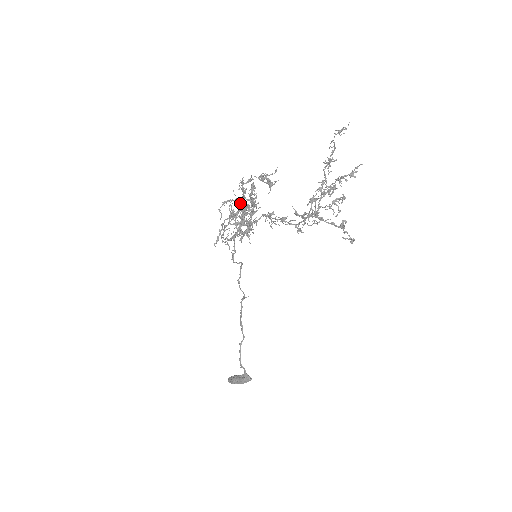
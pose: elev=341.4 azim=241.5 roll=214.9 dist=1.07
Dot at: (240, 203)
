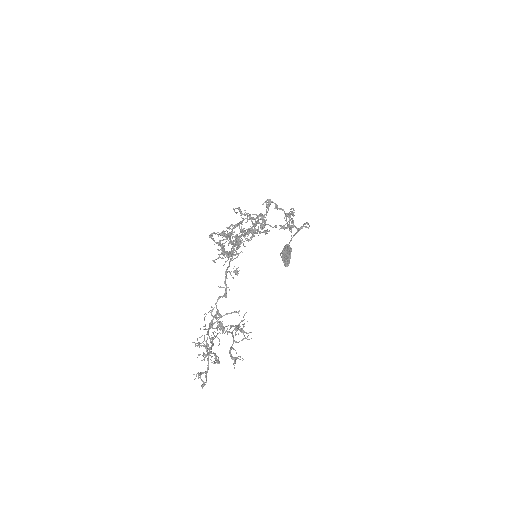
Dot at: (234, 232)
